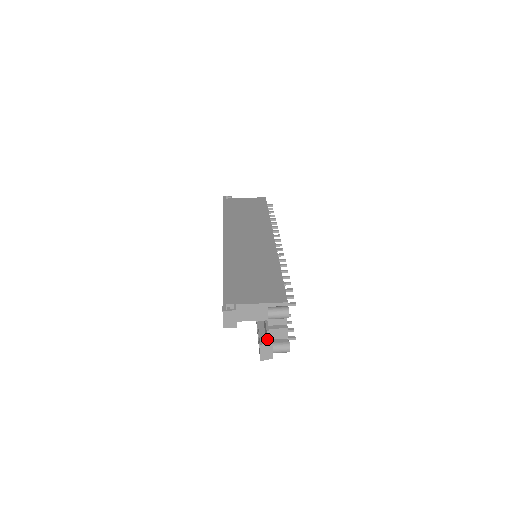
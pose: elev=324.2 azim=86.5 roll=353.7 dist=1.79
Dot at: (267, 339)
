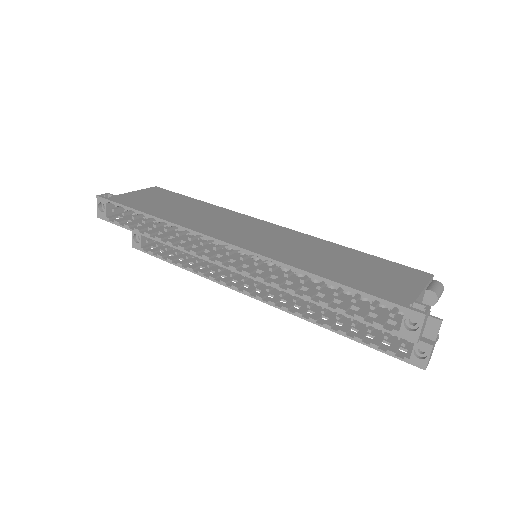
Dot at: occluded
